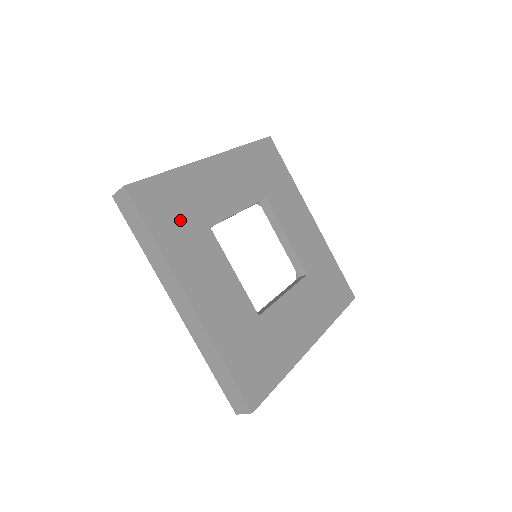
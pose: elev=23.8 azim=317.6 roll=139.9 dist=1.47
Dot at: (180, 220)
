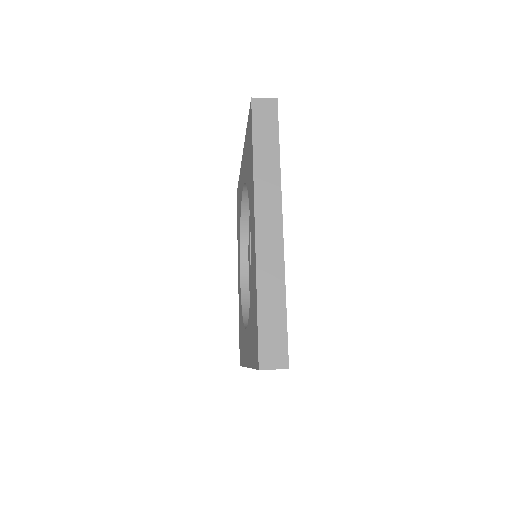
Dot at: occluded
